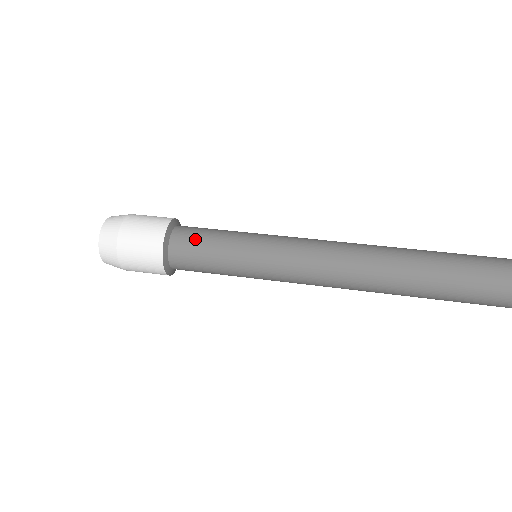
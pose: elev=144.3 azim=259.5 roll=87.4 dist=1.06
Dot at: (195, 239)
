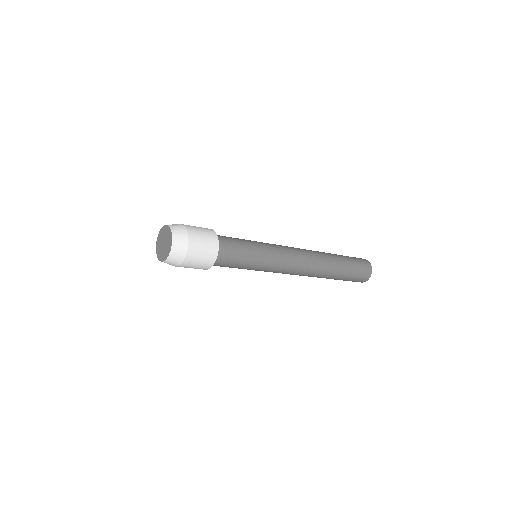
Dot at: (228, 237)
